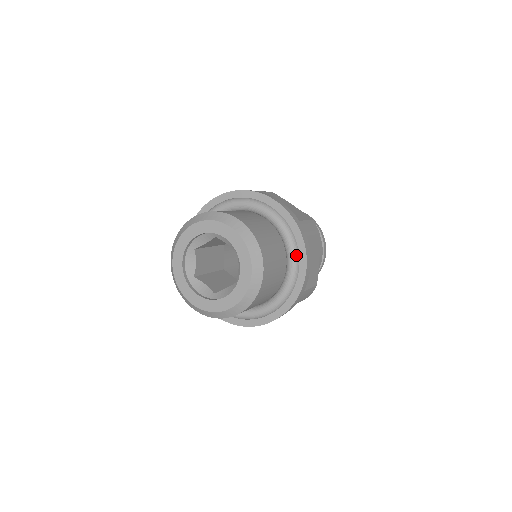
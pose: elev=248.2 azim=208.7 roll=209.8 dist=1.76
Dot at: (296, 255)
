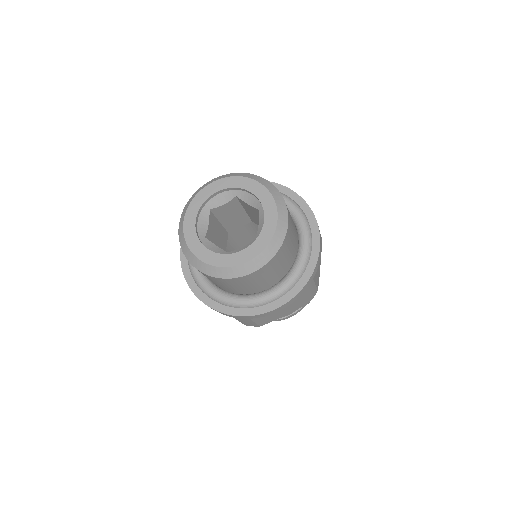
Dot at: occluded
